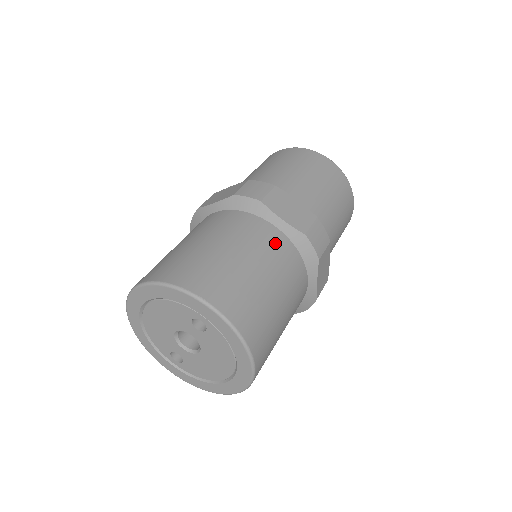
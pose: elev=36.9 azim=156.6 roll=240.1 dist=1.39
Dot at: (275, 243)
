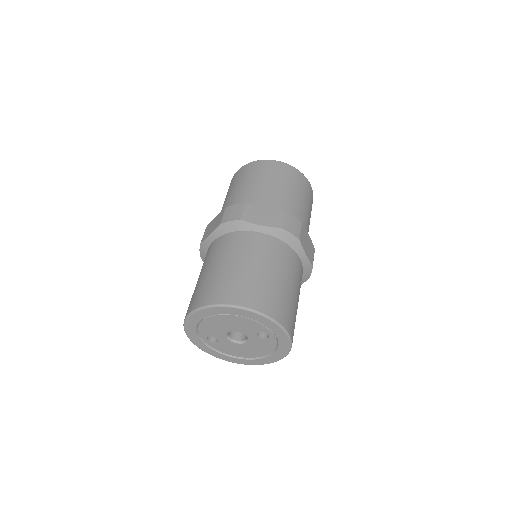
Dot at: (300, 273)
